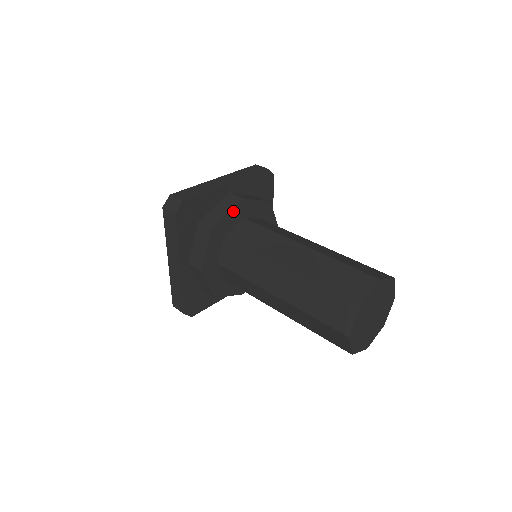
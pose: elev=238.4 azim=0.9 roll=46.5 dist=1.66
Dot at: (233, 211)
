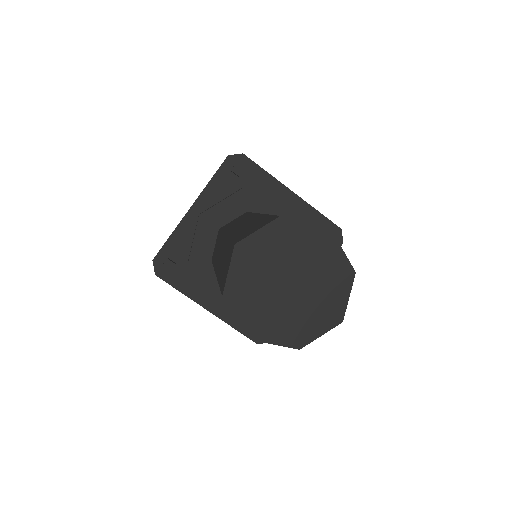
Dot at: (199, 234)
